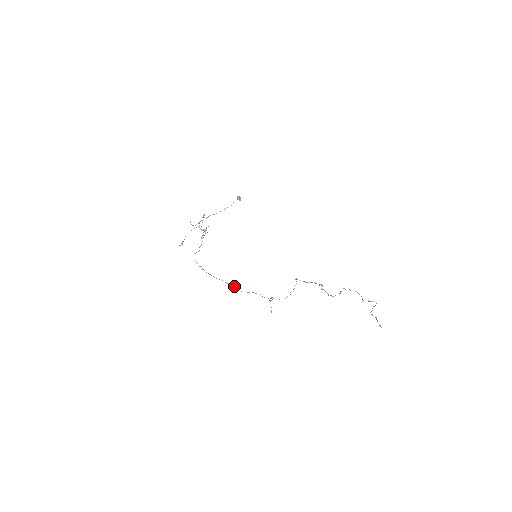
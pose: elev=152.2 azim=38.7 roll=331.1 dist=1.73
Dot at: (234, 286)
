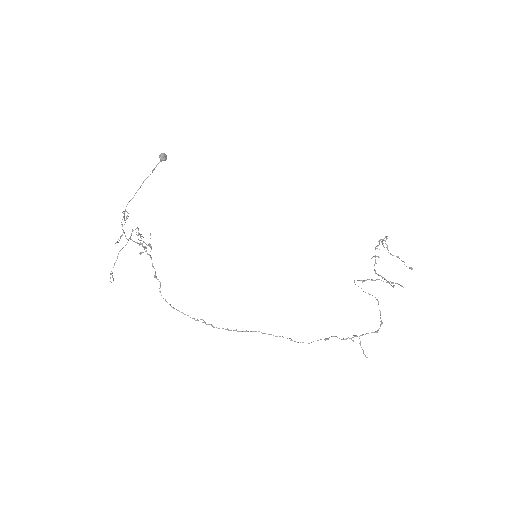
Dot at: occluded
